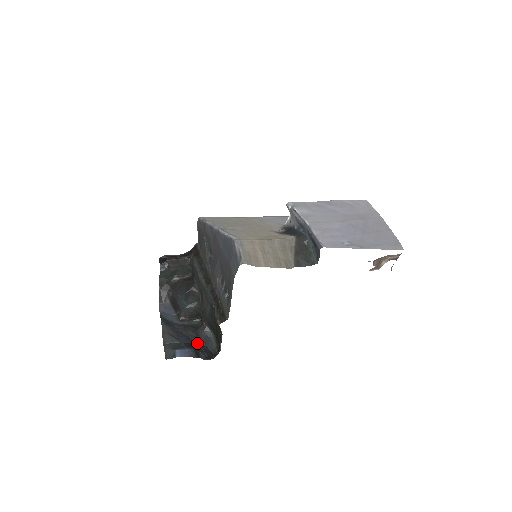
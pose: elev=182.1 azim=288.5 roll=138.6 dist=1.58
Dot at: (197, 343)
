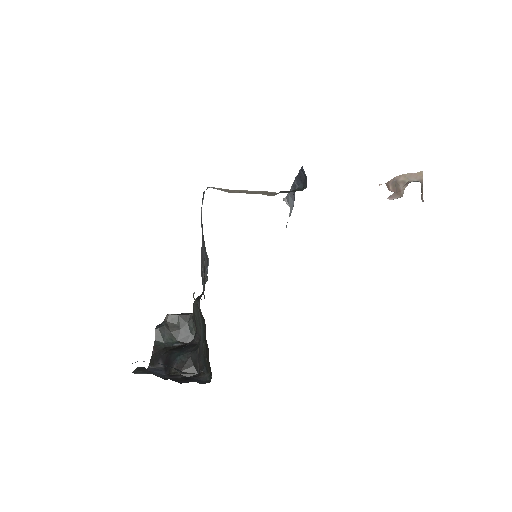
Dot at: occluded
